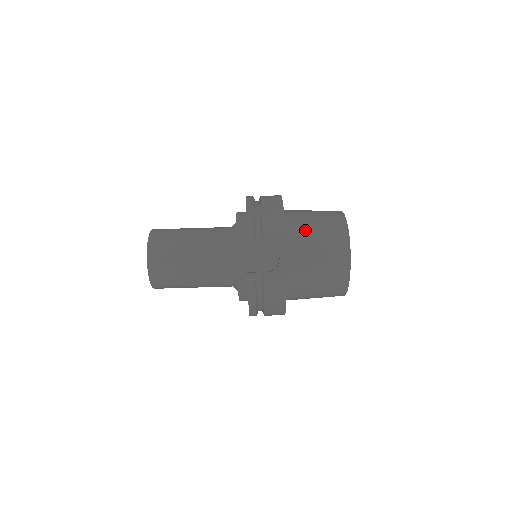
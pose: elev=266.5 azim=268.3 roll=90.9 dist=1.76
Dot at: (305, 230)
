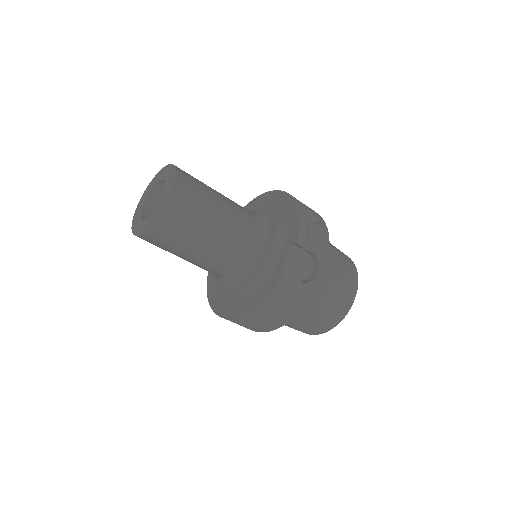
Dot at: (331, 256)
